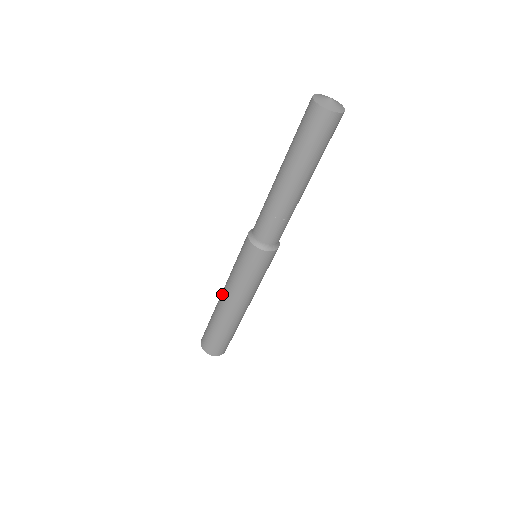
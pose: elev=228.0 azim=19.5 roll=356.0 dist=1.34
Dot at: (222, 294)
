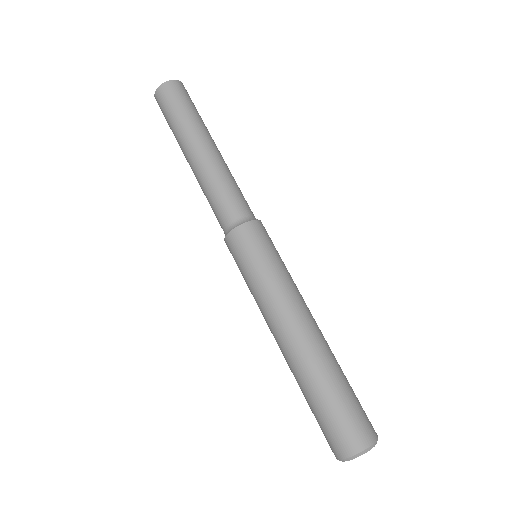
Dot at: (287, 330)
